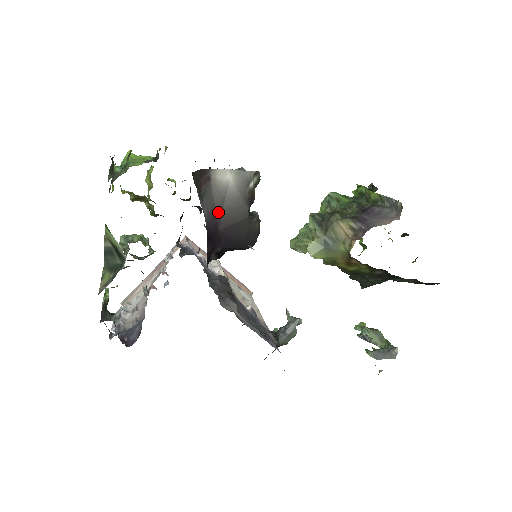
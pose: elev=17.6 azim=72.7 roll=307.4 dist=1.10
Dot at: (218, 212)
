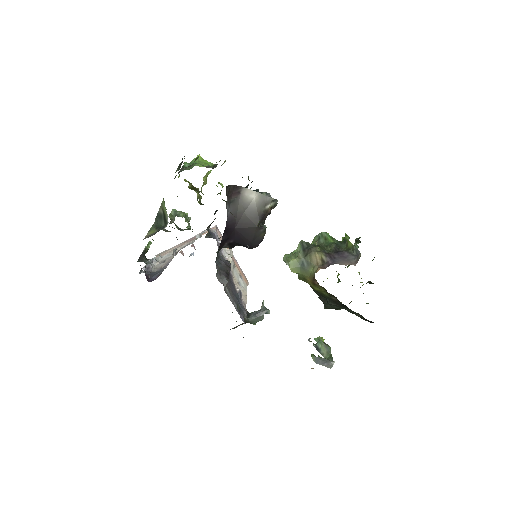
Dot at: (238, 216)
